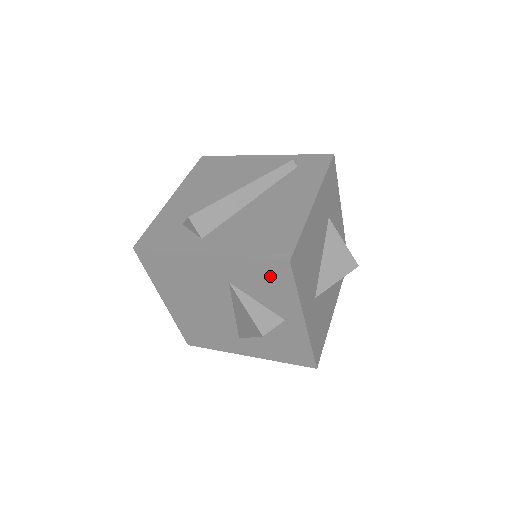
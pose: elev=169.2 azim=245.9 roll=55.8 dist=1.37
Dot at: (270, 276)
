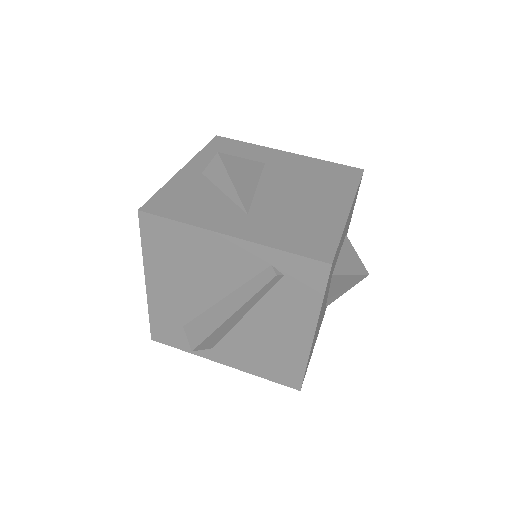
Dot at: occluded
